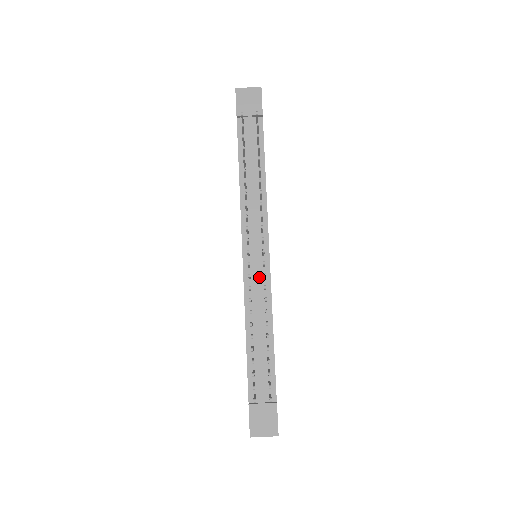
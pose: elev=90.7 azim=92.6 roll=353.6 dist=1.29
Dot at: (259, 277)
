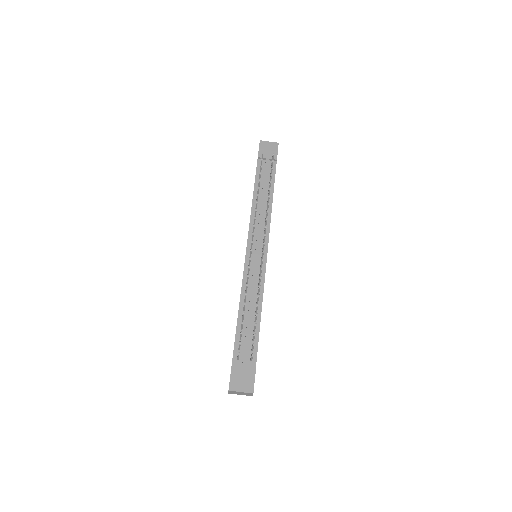
Dot at: (257, 267)
